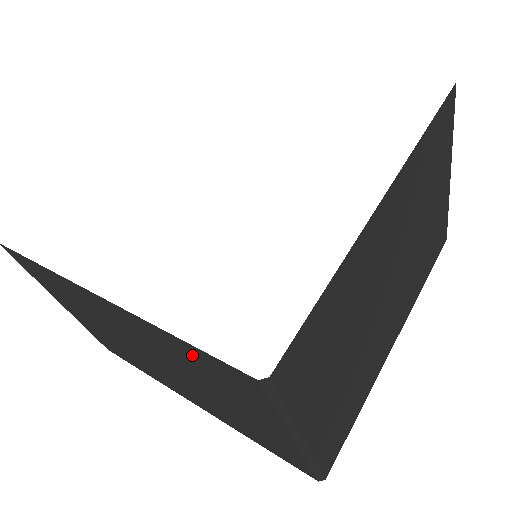
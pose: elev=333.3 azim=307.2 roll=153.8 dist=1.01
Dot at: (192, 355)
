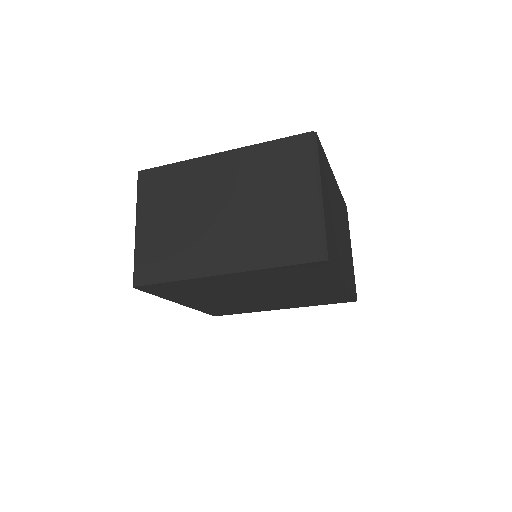
Dot at: (273, 153)
